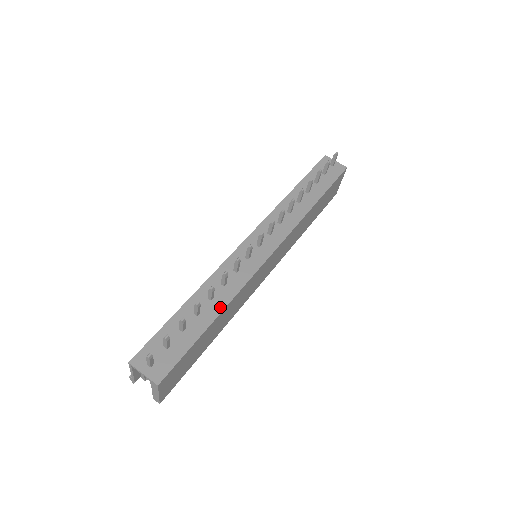
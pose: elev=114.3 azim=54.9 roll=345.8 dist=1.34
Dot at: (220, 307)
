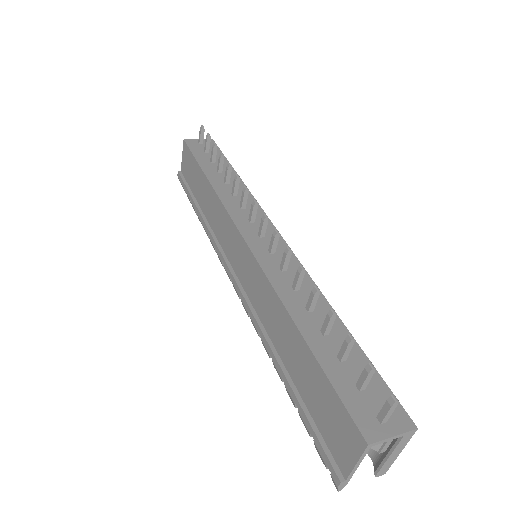
Dot at: (327, 309)
